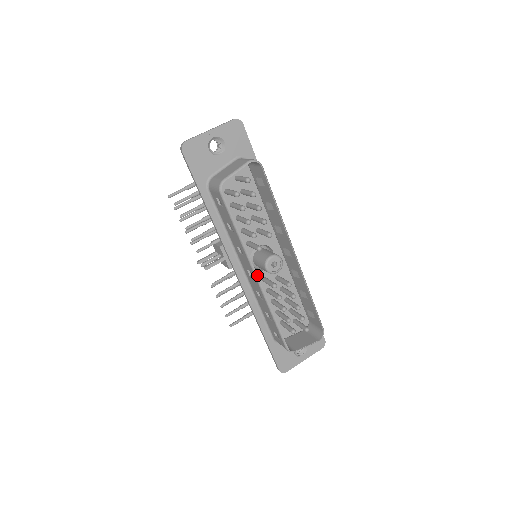
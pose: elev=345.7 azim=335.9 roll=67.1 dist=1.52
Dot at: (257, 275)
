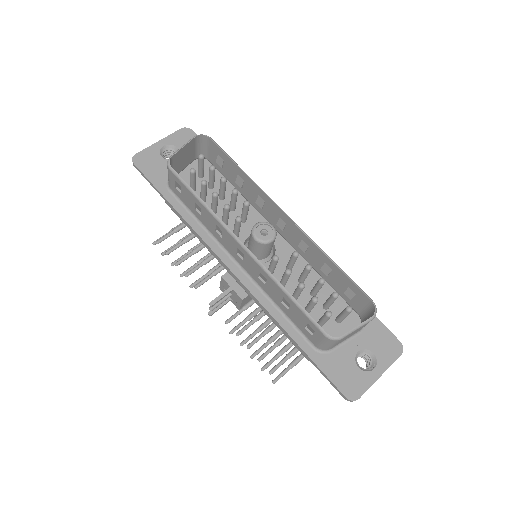
Dot at: (242, 243)
